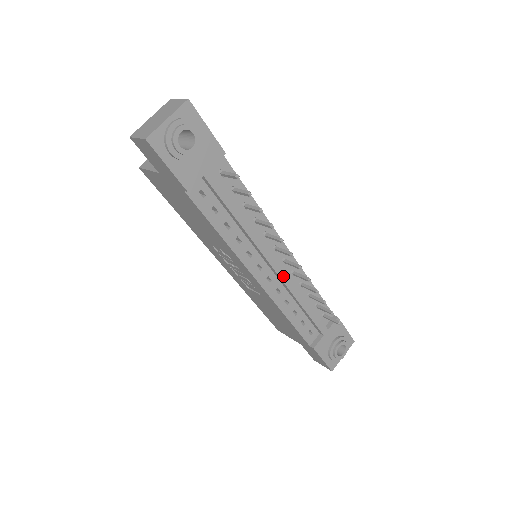
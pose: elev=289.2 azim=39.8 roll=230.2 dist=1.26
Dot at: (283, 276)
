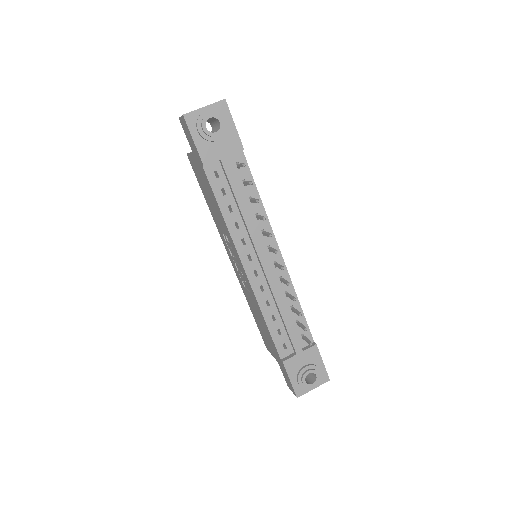
Dot at: (269, 275)
